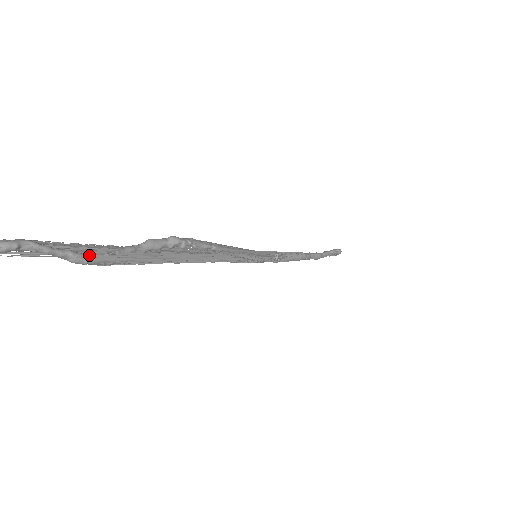
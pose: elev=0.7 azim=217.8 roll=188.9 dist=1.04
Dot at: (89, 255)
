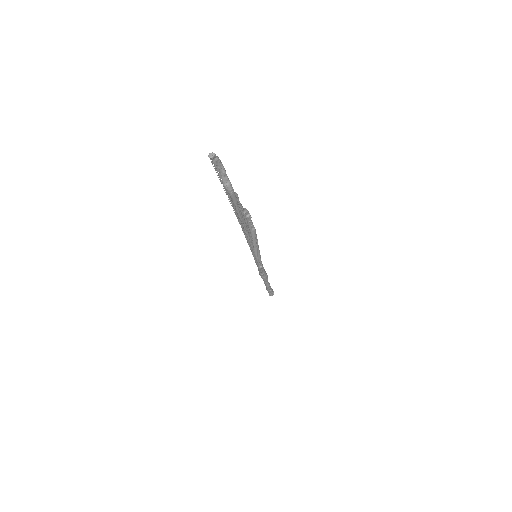
Dot at: (232, 187)
